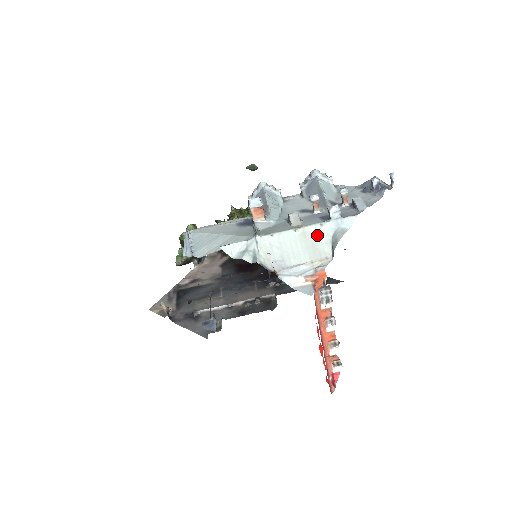
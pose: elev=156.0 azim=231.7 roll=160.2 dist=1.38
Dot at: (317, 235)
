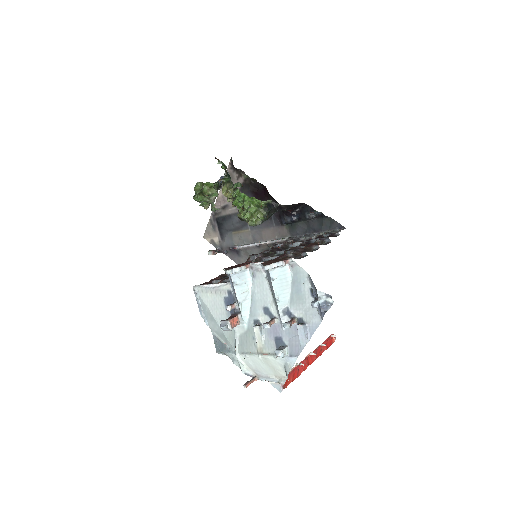
Dot at: (274, 363)
